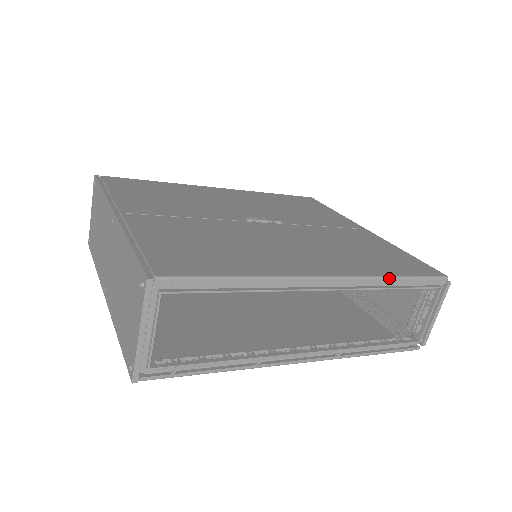
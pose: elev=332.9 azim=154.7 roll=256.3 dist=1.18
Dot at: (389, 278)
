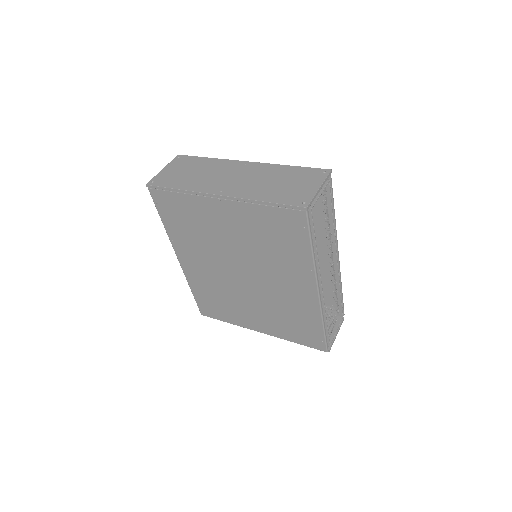
Dot at: (341, 284)
